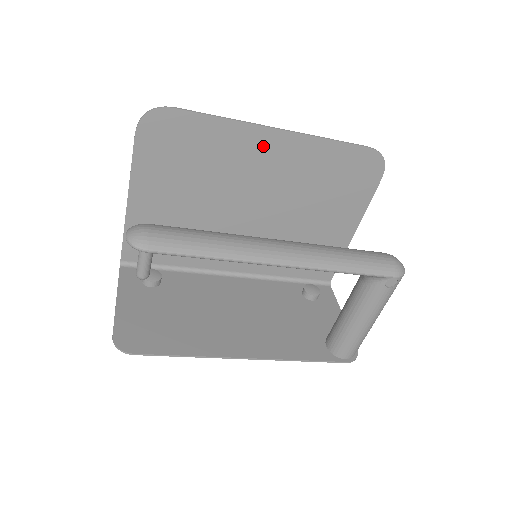
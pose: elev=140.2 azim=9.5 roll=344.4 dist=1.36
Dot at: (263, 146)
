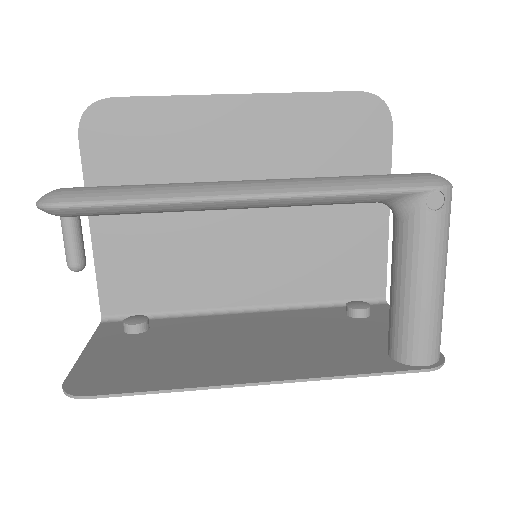
Dot at: (228, 120)
